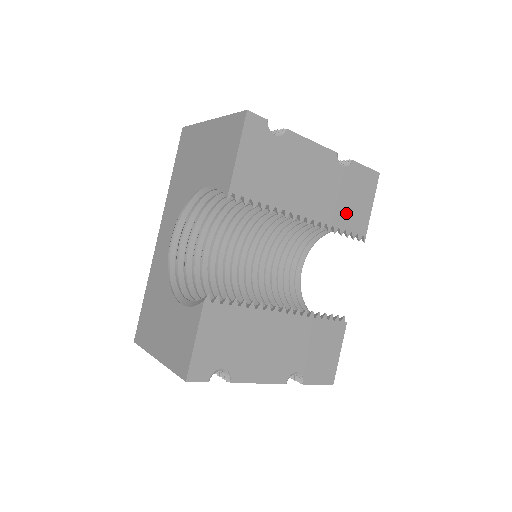
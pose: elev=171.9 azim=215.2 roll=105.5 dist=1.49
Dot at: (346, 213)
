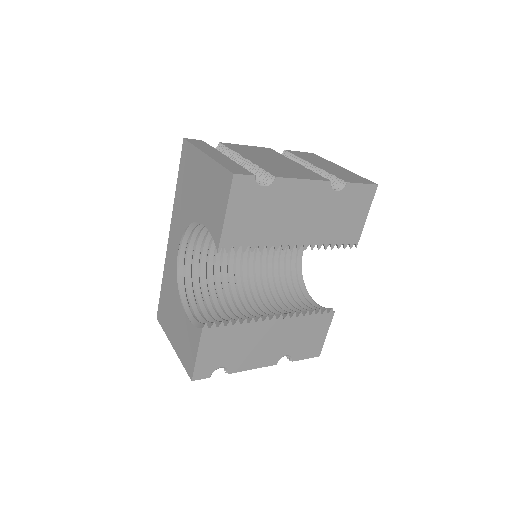
Dot at: (338, 230)
